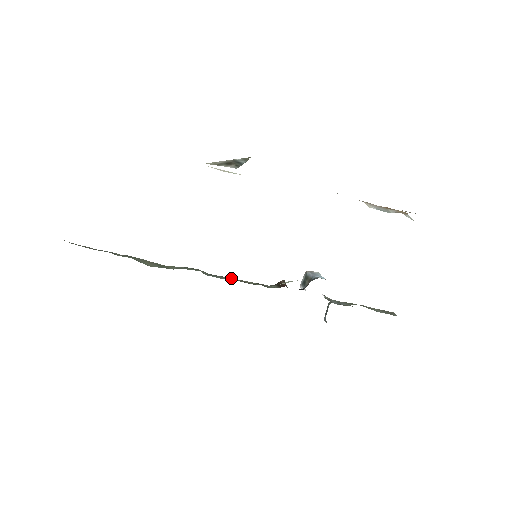
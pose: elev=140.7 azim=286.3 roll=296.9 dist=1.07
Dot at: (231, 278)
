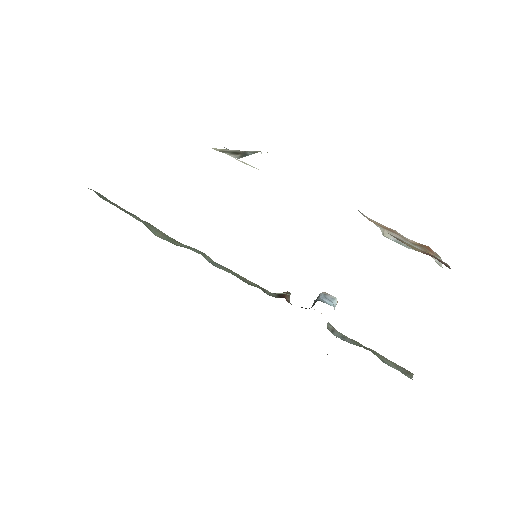
Dot at: (233, 272)
